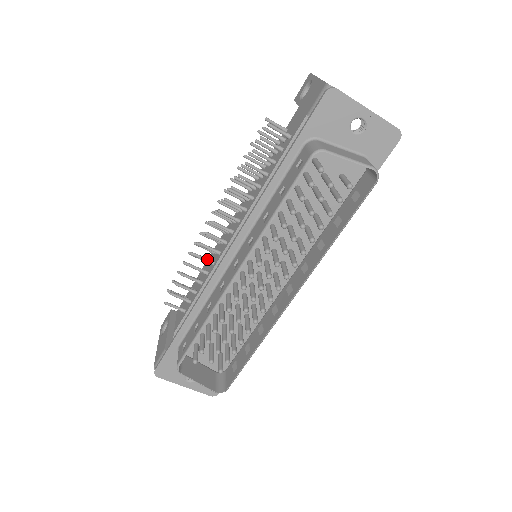
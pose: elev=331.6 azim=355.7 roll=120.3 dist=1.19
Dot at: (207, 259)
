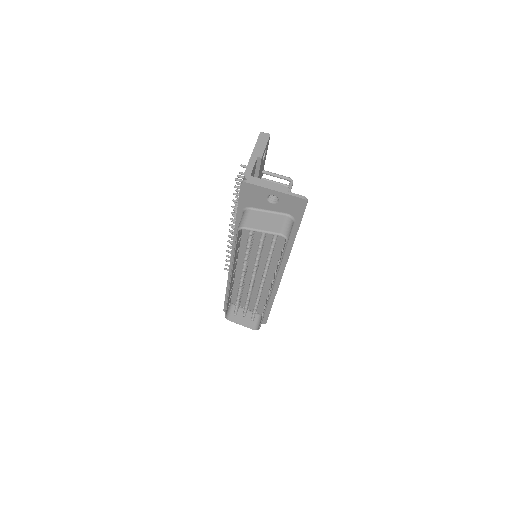
Dot at: occluded
